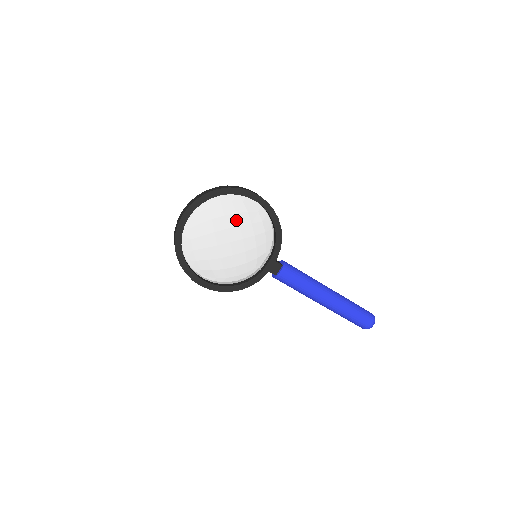
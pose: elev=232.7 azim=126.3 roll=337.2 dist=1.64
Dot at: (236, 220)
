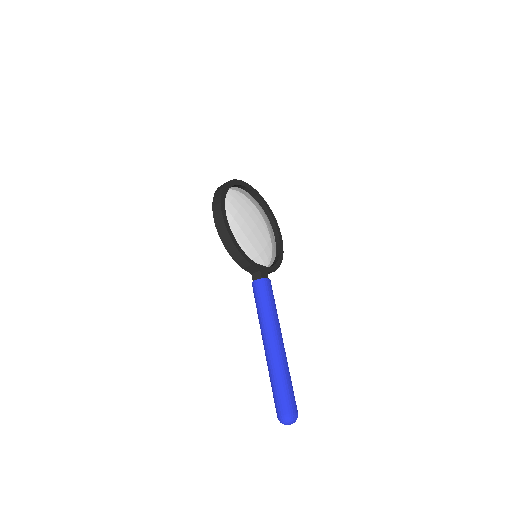
Dot at: (265, 224)
